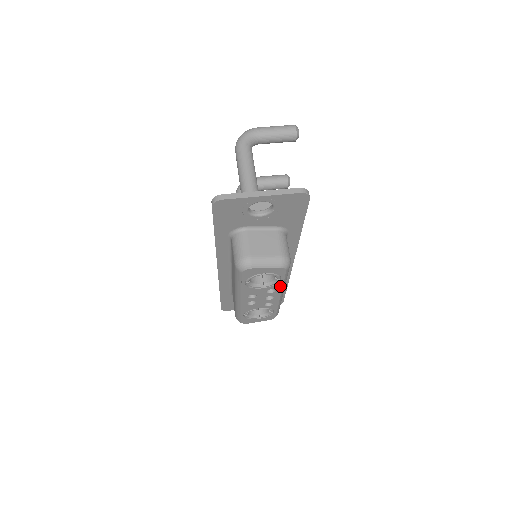
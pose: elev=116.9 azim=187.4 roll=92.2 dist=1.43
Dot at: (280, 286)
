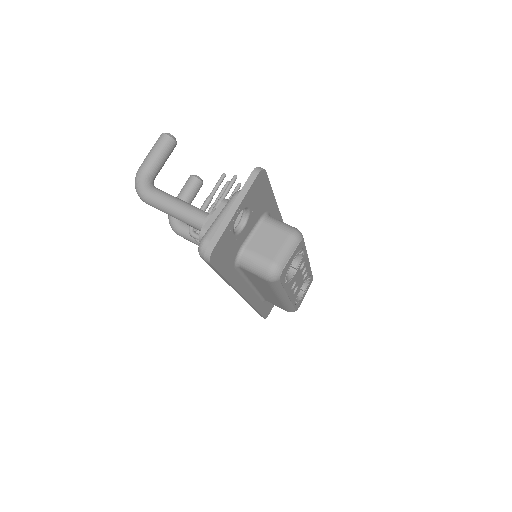
Dot at: (305, 255)
